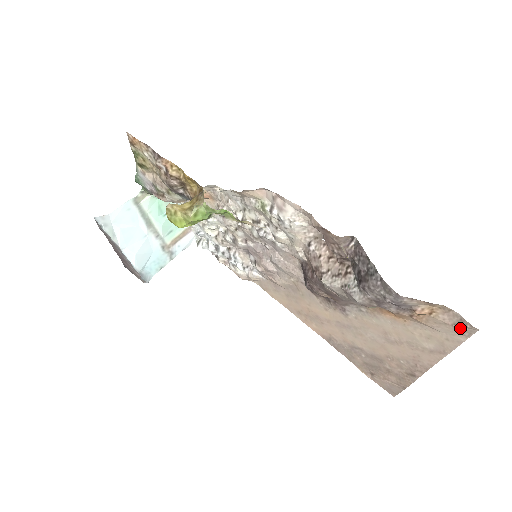
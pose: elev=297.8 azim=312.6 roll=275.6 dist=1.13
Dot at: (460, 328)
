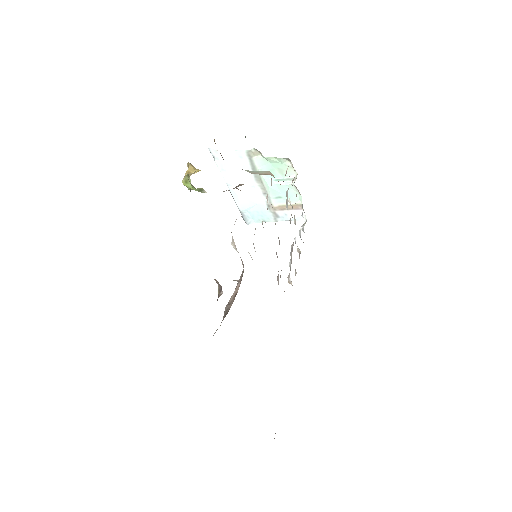
Dot at: occluded
